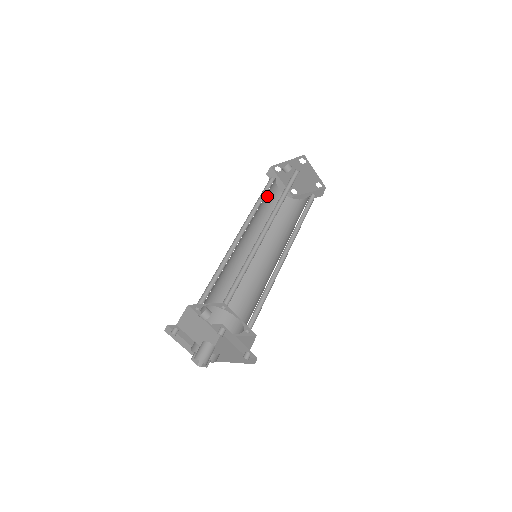
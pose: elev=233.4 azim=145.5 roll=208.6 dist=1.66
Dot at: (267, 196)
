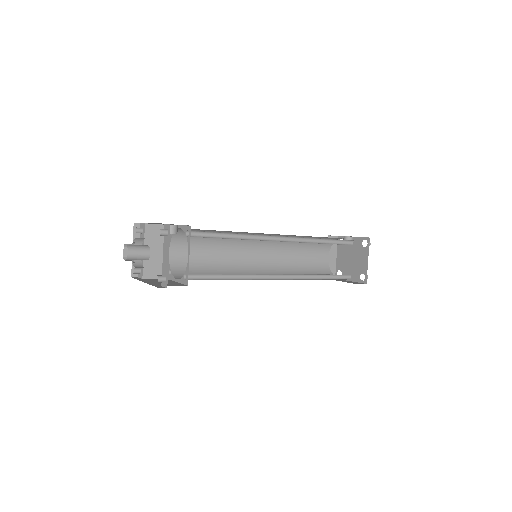
Dot at: (313, 246)
